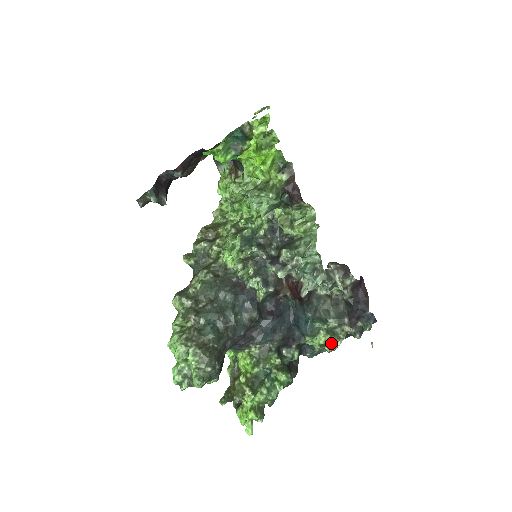
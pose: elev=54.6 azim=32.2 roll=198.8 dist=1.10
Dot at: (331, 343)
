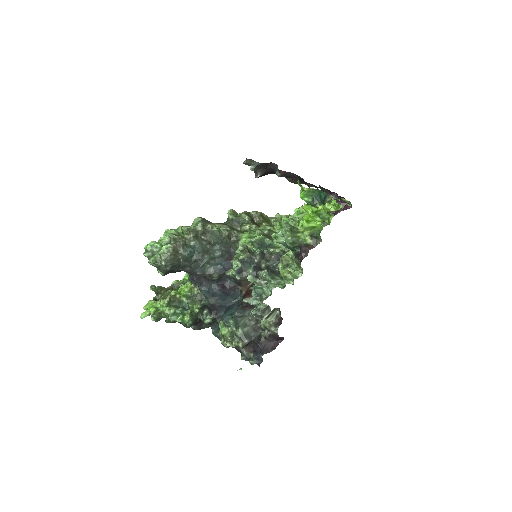
Dot at: (226, 339)
